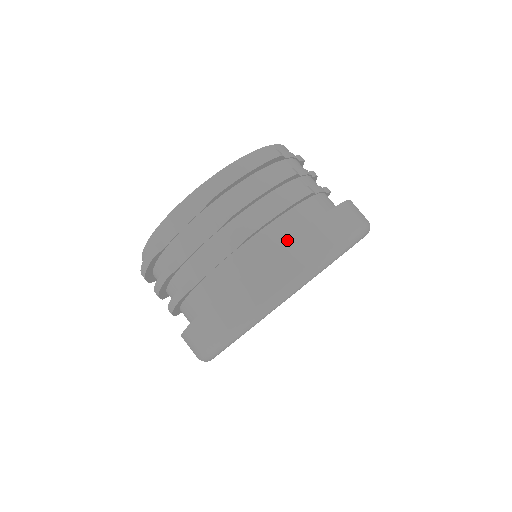
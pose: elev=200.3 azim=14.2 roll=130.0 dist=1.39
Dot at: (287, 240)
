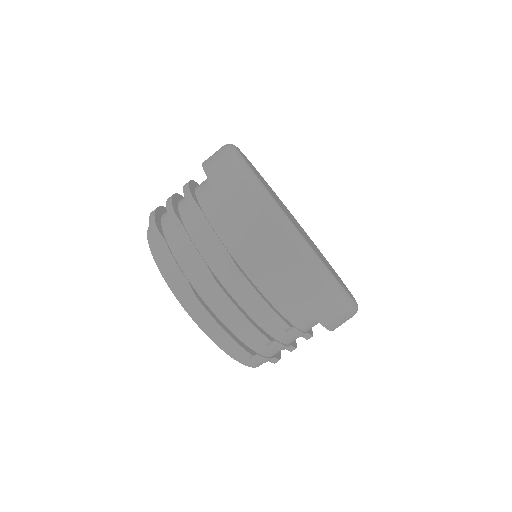
Dot at: (203, 168)
